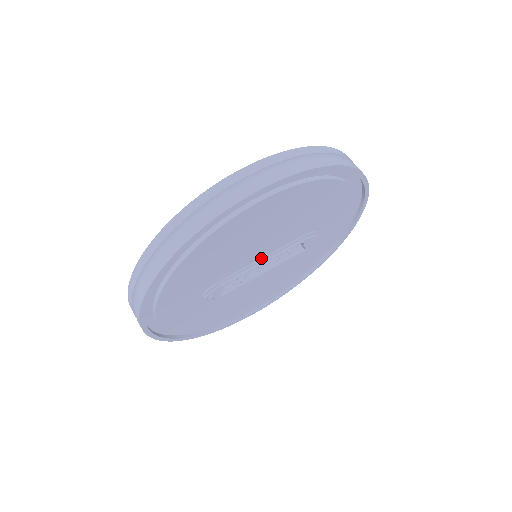
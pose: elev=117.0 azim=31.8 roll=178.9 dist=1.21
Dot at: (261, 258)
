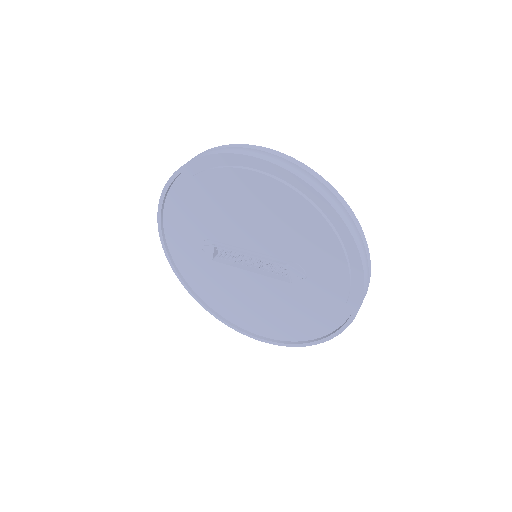
Dot at: (249, 250)
